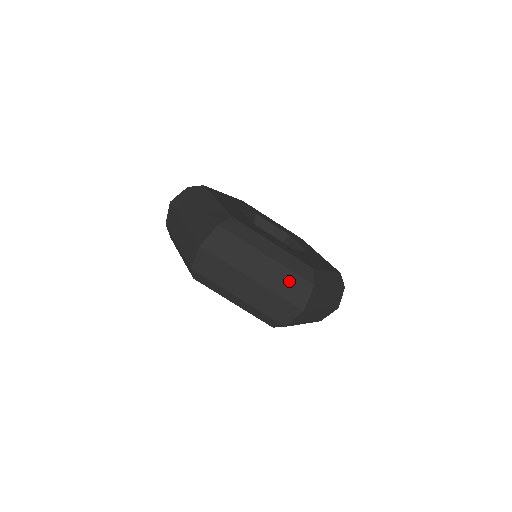
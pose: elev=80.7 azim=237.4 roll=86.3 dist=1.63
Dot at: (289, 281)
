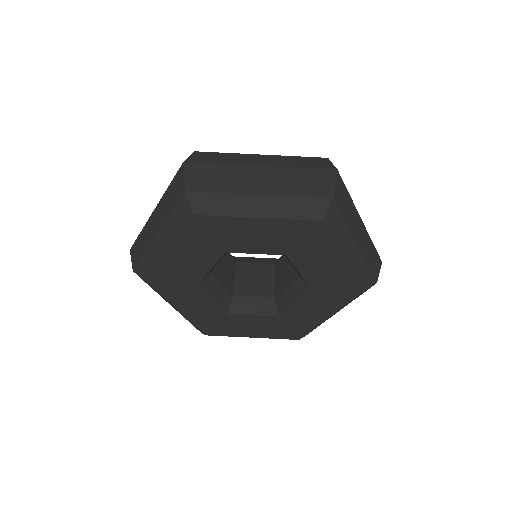
Dot at: (300, 160)
